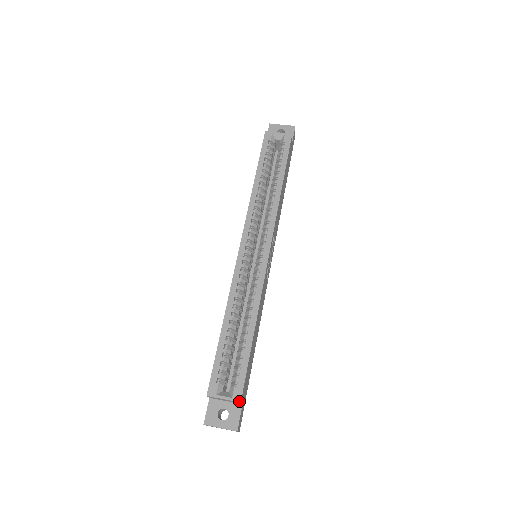
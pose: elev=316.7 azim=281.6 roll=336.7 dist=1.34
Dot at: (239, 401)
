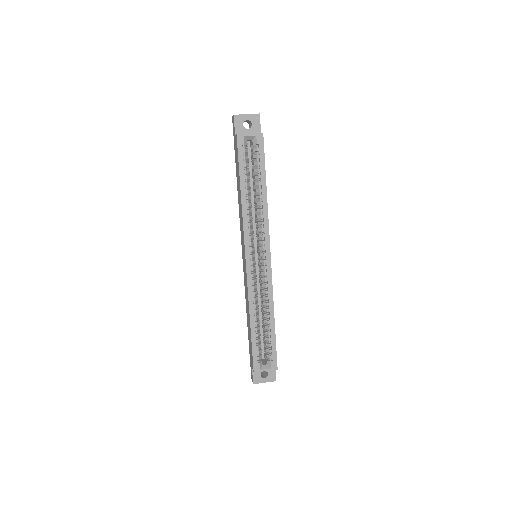
Dot at: (276, 369)
